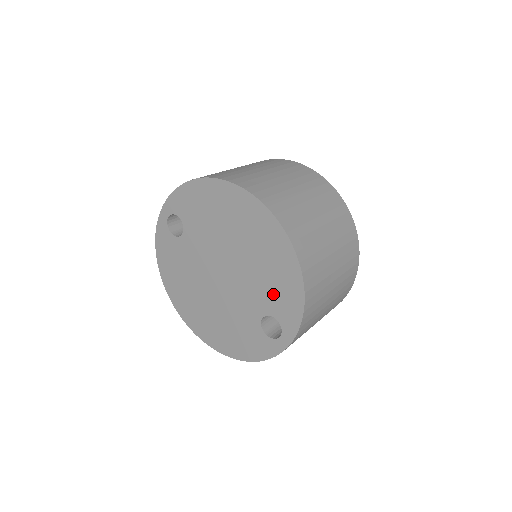
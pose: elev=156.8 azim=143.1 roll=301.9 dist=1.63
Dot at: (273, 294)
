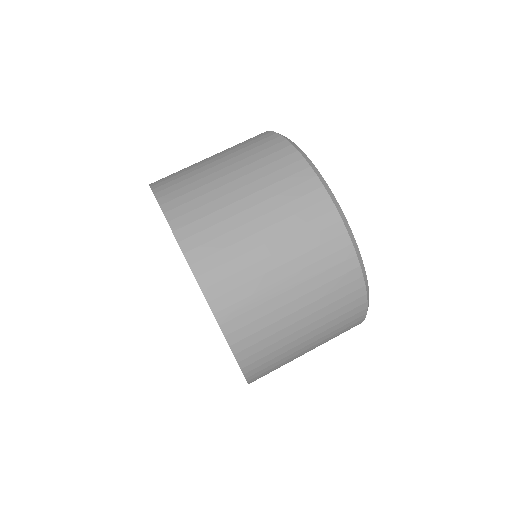
Dot at: occluded
